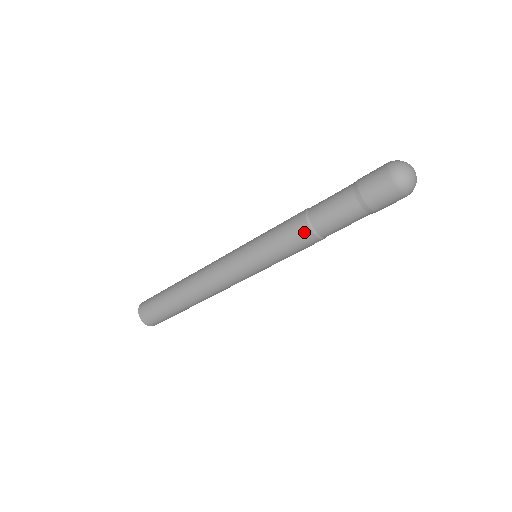
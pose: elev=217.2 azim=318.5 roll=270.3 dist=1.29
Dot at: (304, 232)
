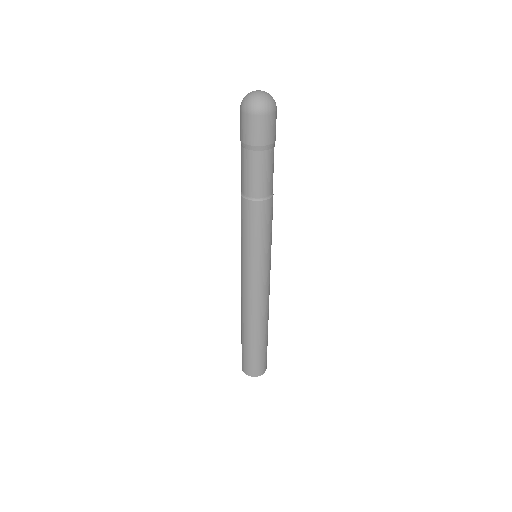
Dot at: (247, 206)
